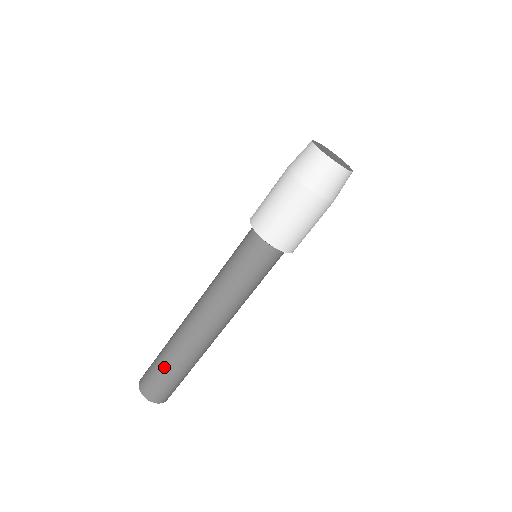
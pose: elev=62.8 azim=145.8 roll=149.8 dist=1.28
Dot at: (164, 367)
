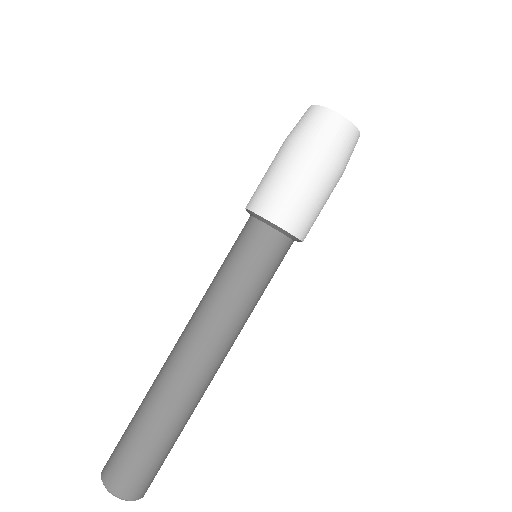
Dot at: (157, 445)
